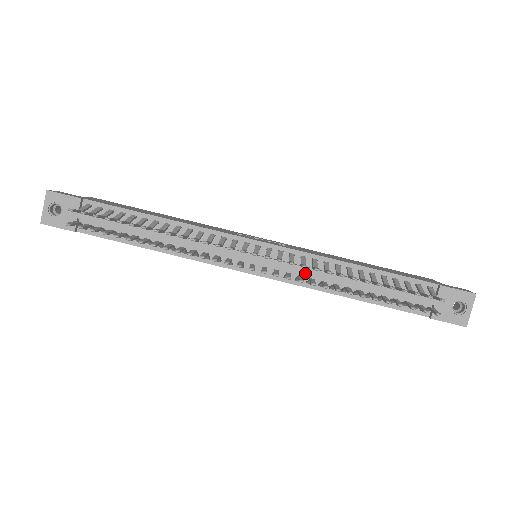
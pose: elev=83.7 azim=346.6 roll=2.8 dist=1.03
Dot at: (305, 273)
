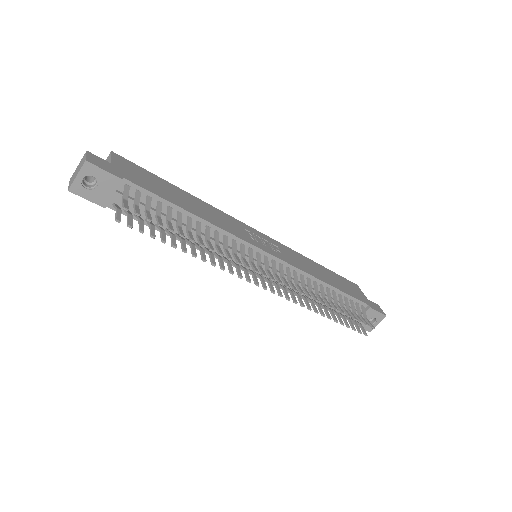
Dot at: occluded
